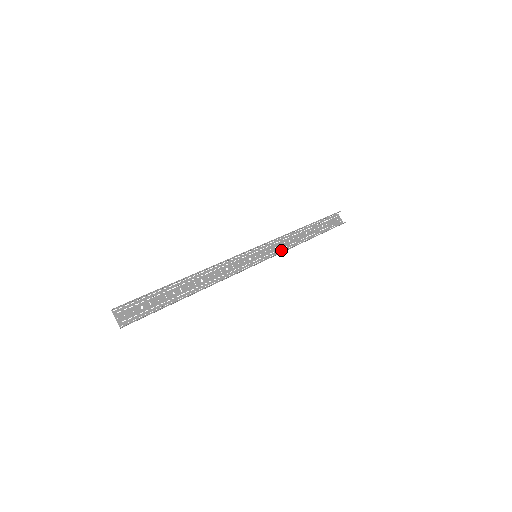
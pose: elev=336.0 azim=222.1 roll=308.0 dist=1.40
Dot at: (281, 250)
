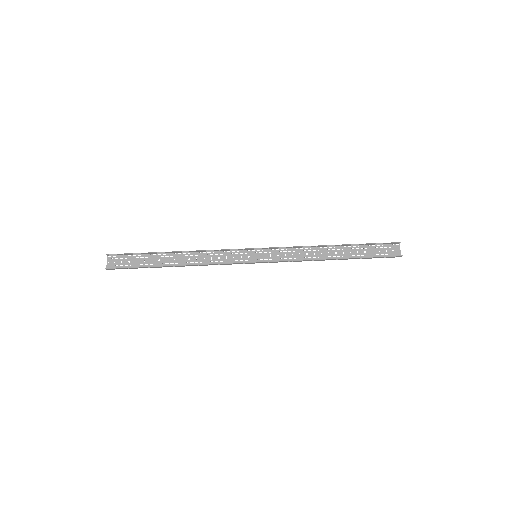
Dot at: (291, 259)
